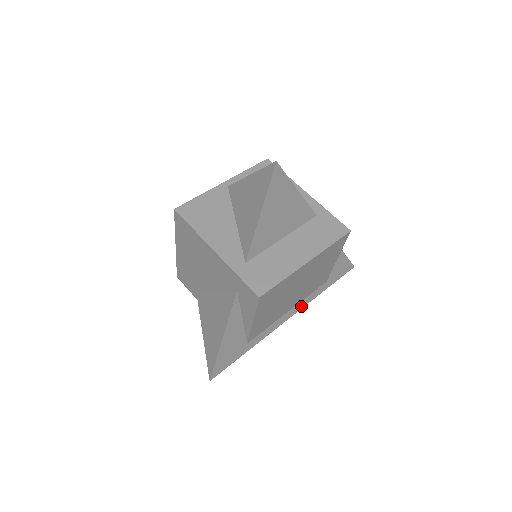
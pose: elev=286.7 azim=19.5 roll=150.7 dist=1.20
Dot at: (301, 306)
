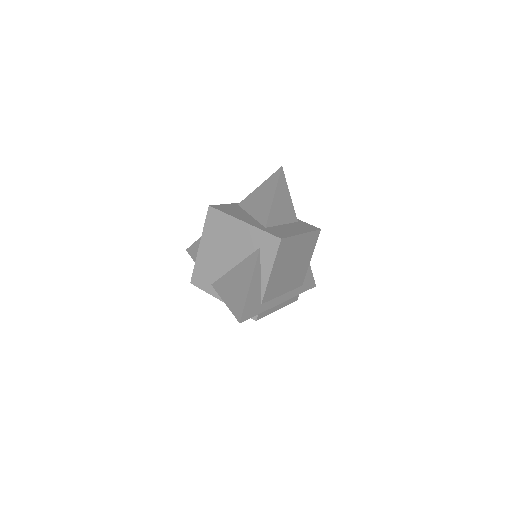
Dot at: (289, 296)
